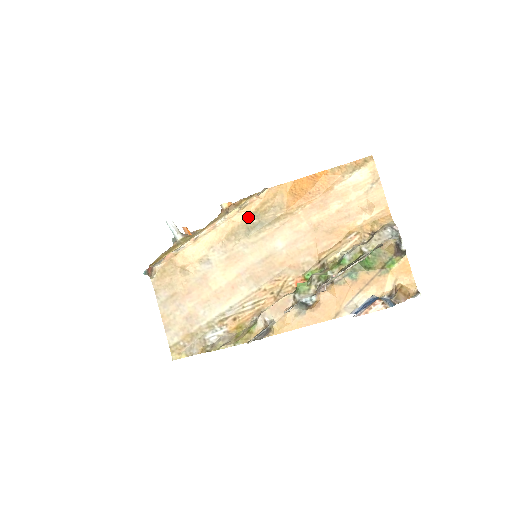
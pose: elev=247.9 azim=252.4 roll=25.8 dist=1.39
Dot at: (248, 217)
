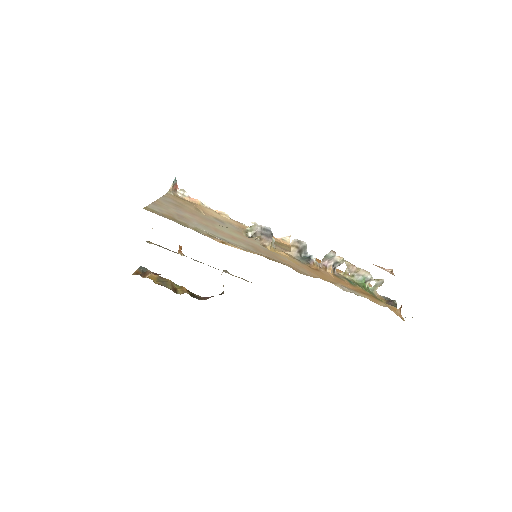
Dot at: occluded
